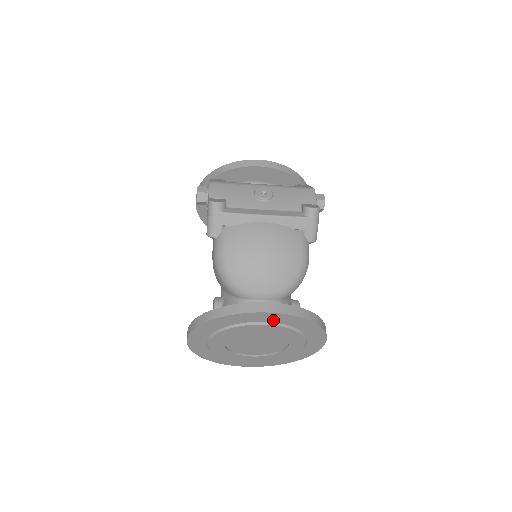
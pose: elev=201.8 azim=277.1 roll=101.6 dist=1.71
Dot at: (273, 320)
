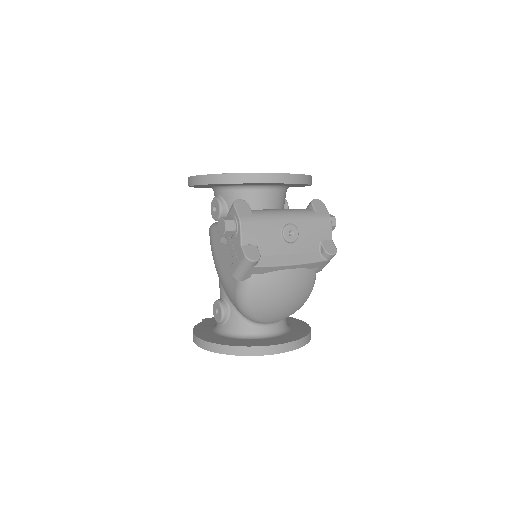
Dot at: occluded
